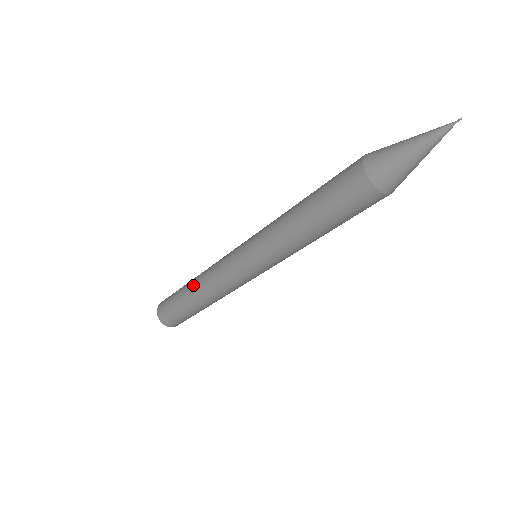
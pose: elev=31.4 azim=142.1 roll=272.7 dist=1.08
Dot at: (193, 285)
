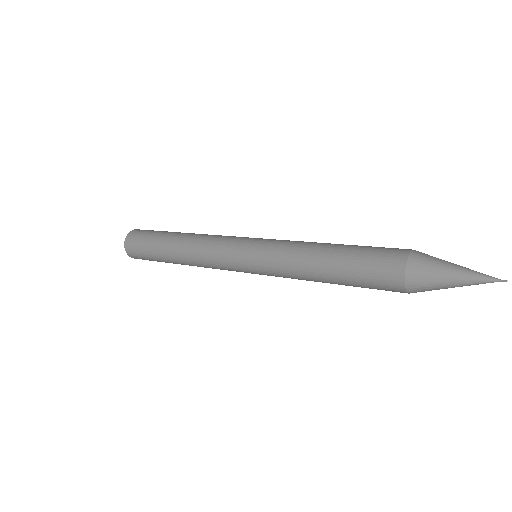
Dot at: (183, 264)
